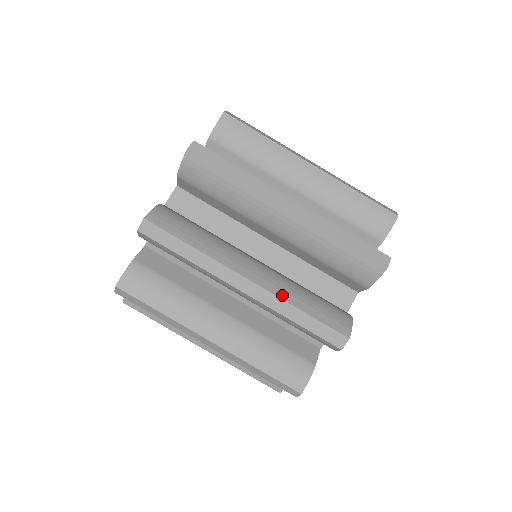
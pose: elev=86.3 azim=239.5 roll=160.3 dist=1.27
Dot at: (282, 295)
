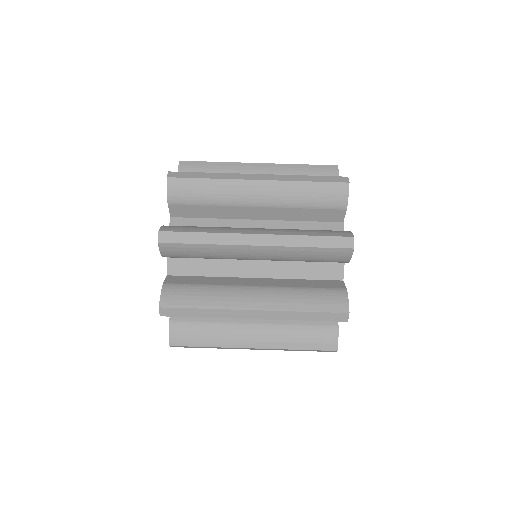
Dot at: (287, 176)
